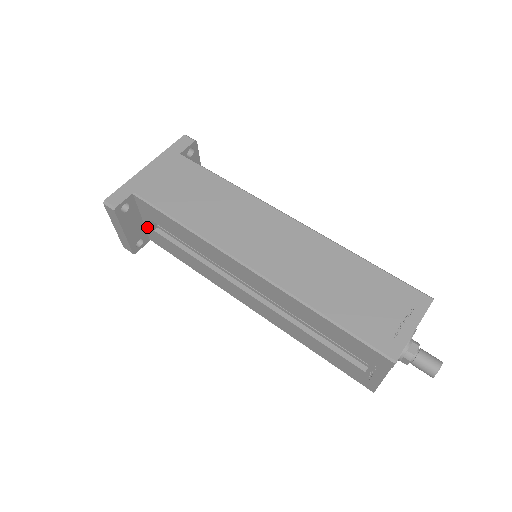
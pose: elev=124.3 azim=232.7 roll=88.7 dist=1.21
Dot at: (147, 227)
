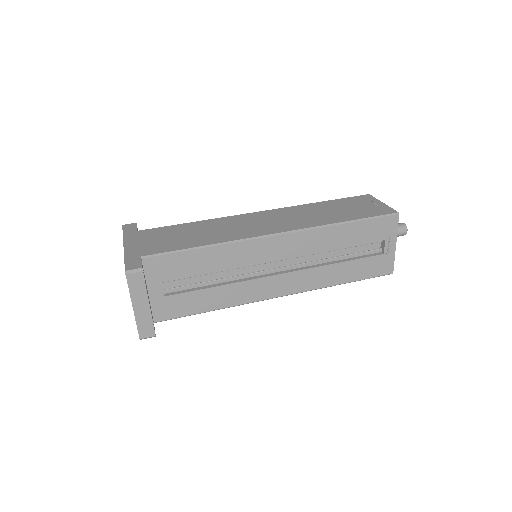
Dot at: (153, 301)
